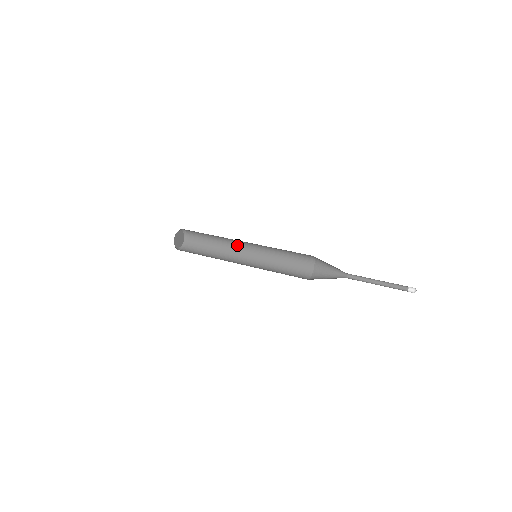
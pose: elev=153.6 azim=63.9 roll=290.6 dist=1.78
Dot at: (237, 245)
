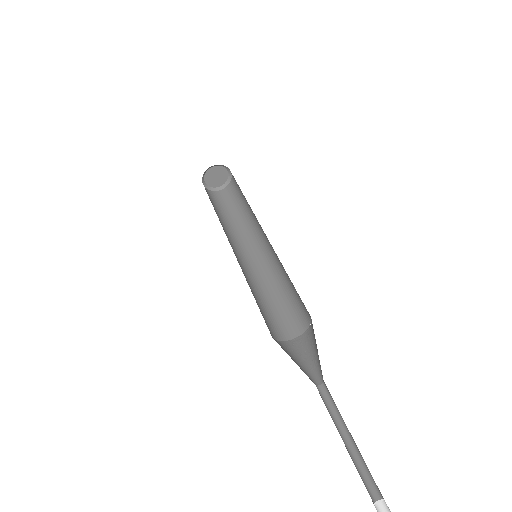
Dot at: (258, 230)
